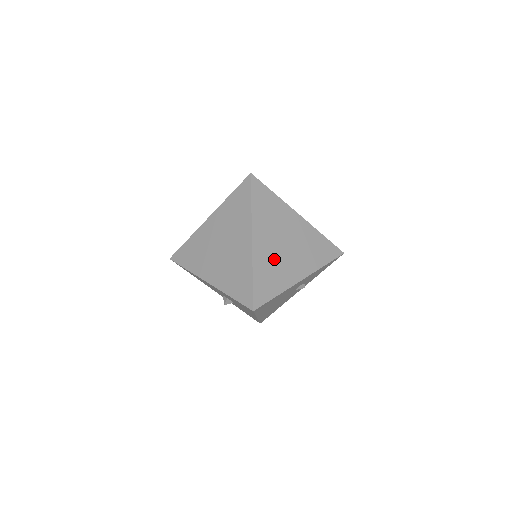
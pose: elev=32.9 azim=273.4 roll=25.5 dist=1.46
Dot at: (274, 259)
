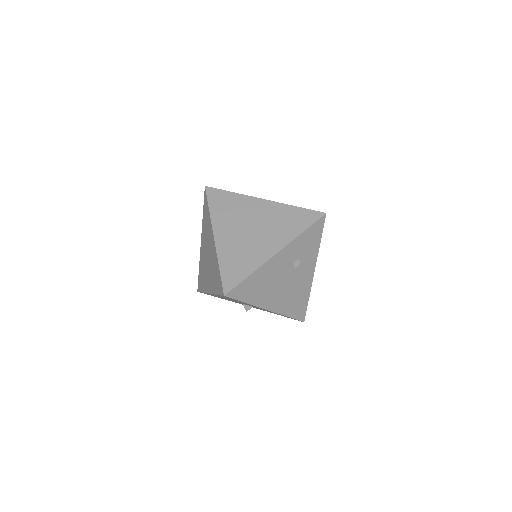
Dot at: (240, 245)
